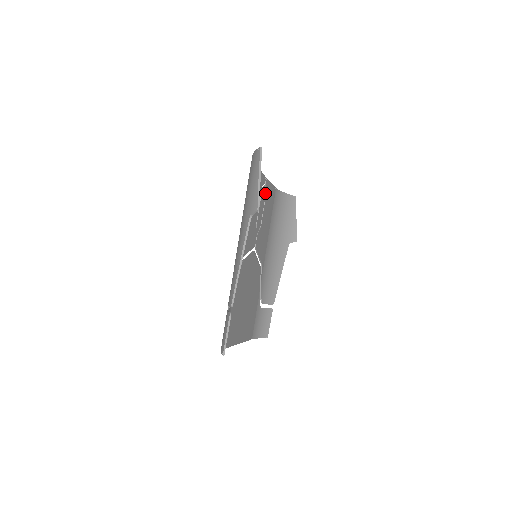
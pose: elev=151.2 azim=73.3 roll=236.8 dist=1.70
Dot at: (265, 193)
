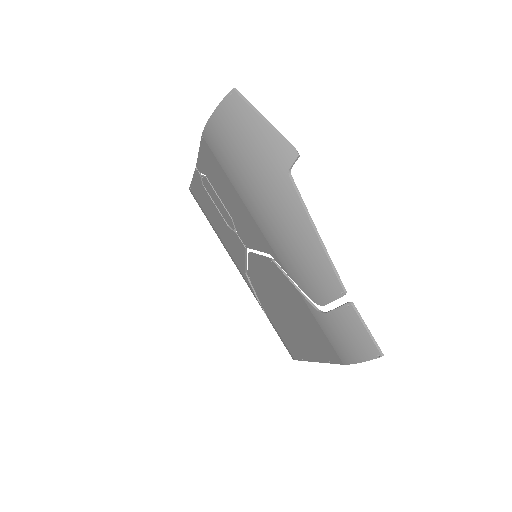
Dot at: (205, 186)
